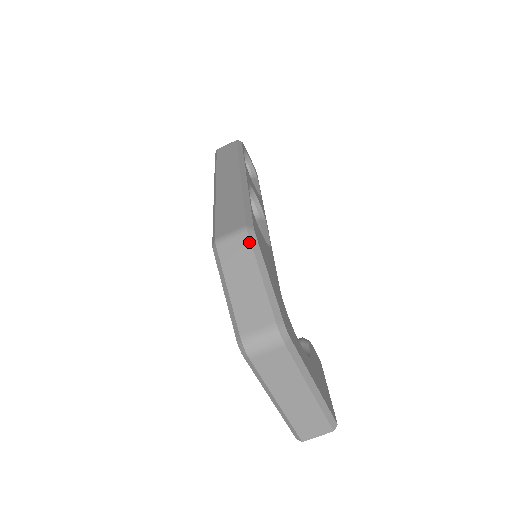
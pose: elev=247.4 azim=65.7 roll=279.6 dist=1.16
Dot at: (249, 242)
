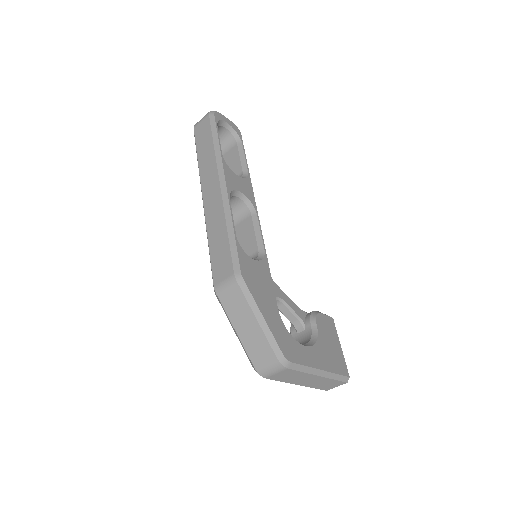
Dot at: (240, 291)
